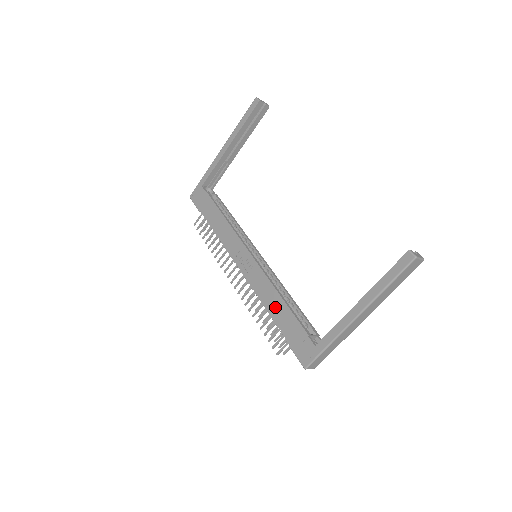
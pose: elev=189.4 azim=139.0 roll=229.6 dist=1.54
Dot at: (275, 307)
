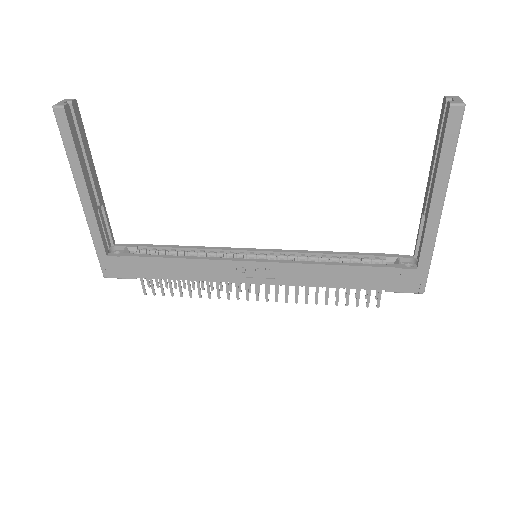
Dot at: (337, 278)
